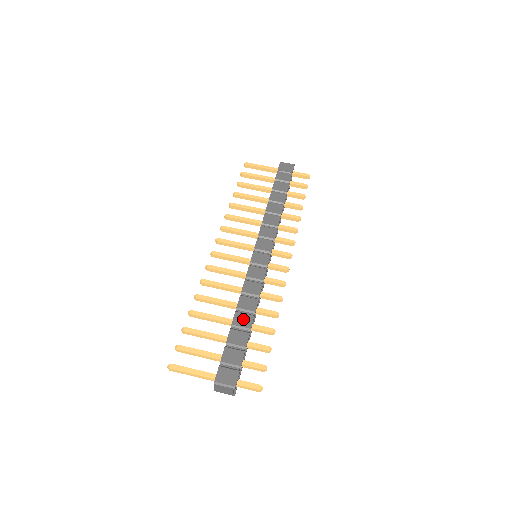
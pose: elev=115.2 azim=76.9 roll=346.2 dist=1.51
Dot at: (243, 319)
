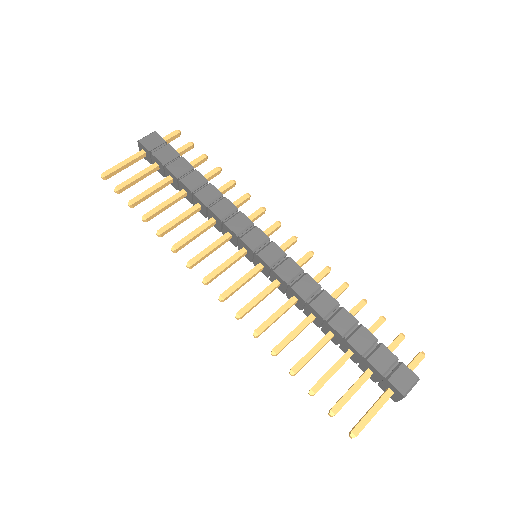
Dot at: (342, 321)
